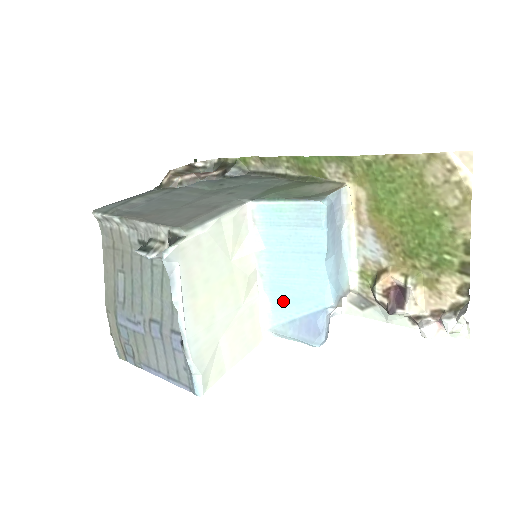
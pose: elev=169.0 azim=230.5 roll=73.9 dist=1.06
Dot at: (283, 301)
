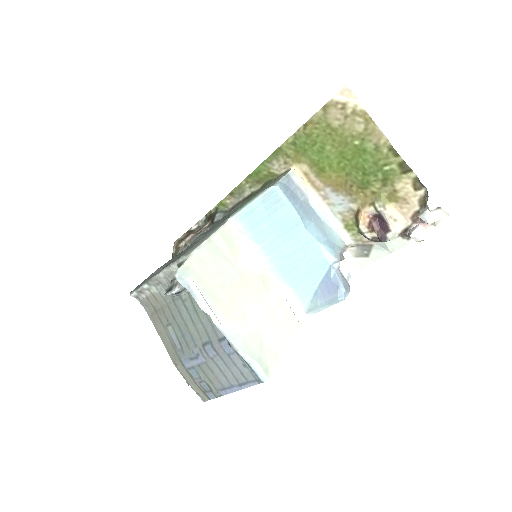
Dot at: (298, 281)
